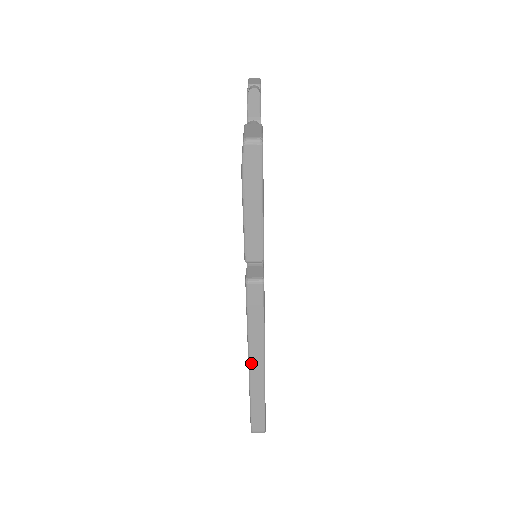
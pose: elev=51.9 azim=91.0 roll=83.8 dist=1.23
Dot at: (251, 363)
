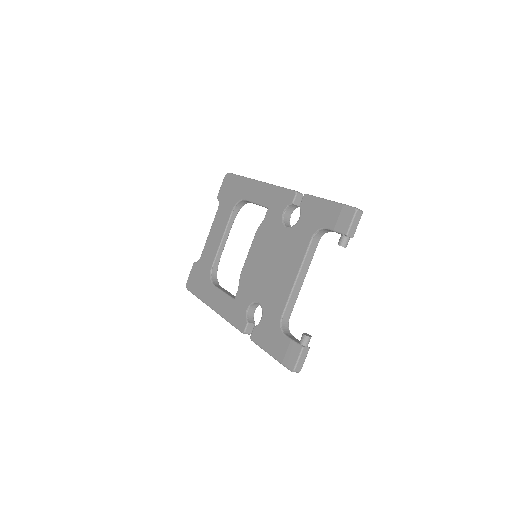
Dot at: occluded
